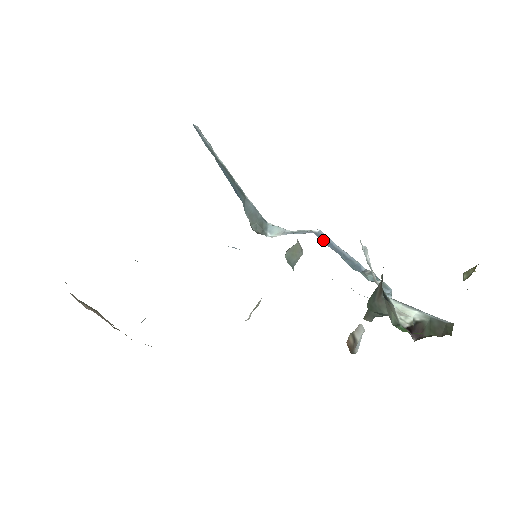
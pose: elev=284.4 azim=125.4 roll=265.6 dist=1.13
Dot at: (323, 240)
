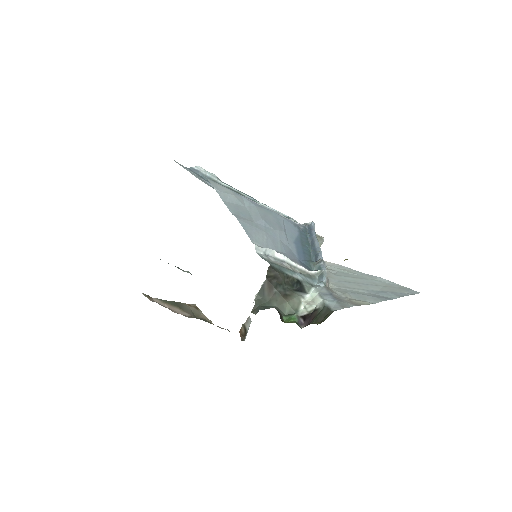
Dot at: (309, 232)
